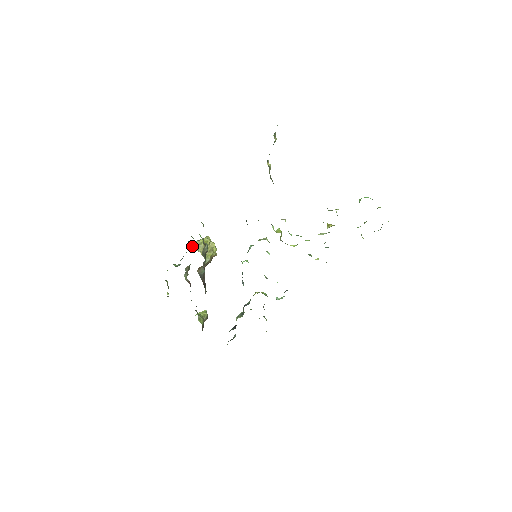
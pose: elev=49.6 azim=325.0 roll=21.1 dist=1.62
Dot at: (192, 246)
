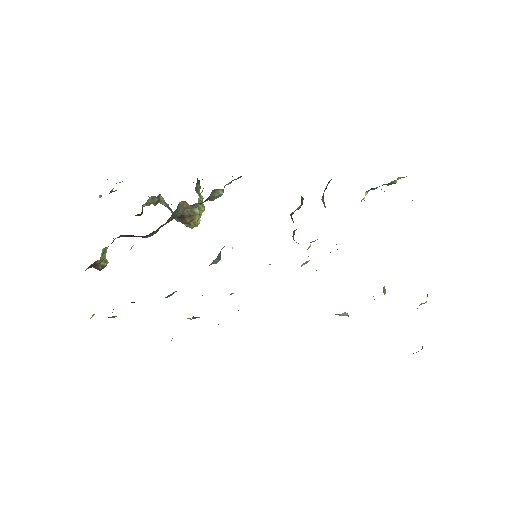
Dot at: (197, 184)
